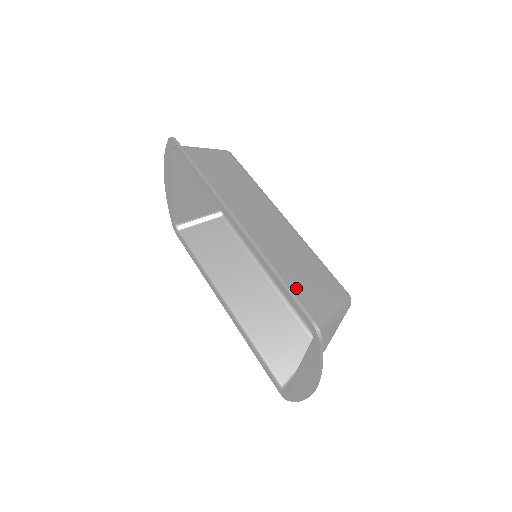
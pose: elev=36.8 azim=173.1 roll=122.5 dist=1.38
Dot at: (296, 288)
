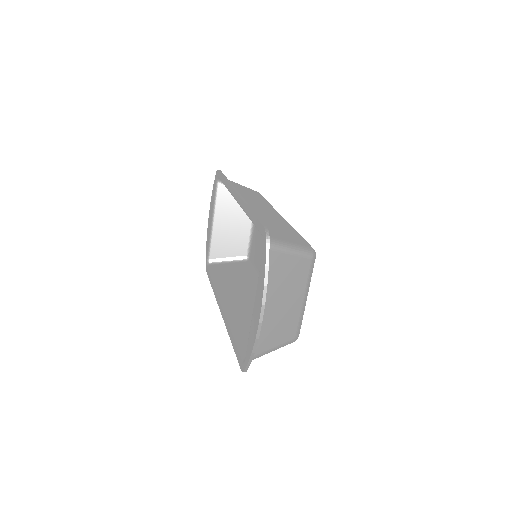
Dot at: occluded
